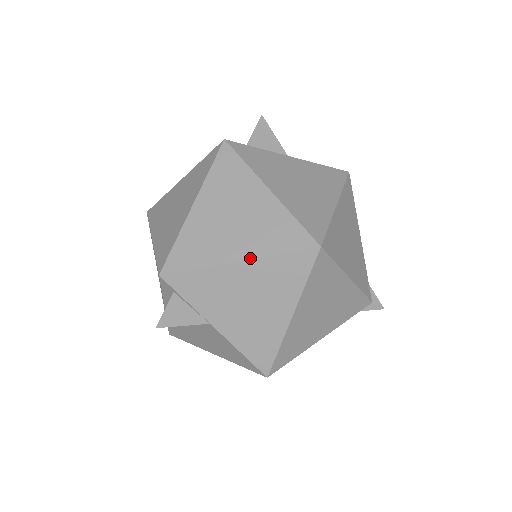
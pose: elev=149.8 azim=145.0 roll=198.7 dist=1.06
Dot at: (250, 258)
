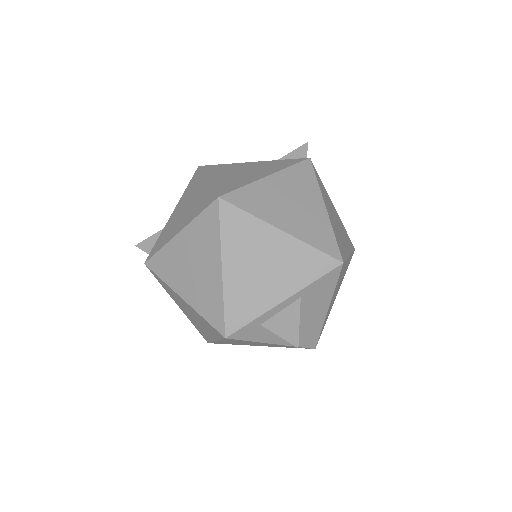
Dot at: (183, 312)
